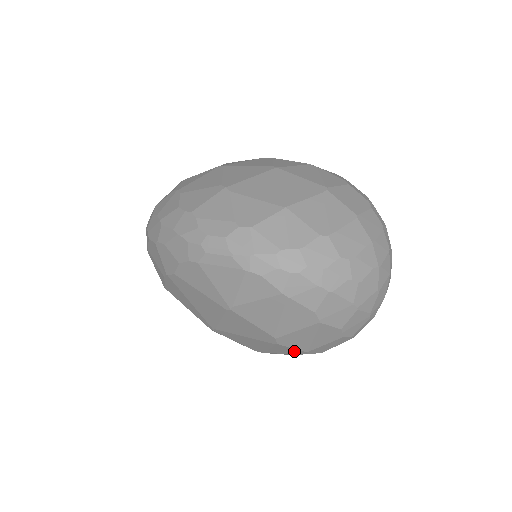
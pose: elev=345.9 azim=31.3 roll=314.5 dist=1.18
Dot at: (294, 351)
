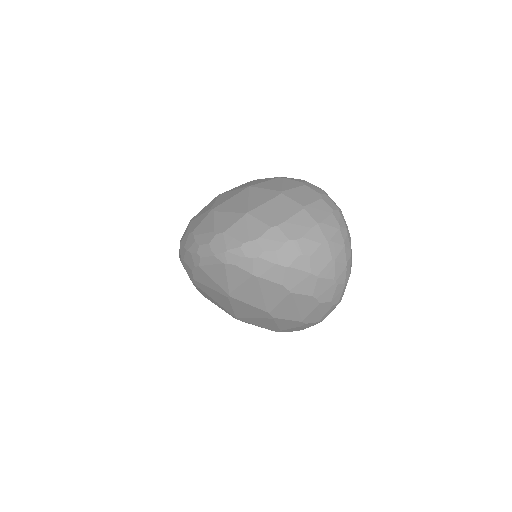
Dot at: (294, 323)
